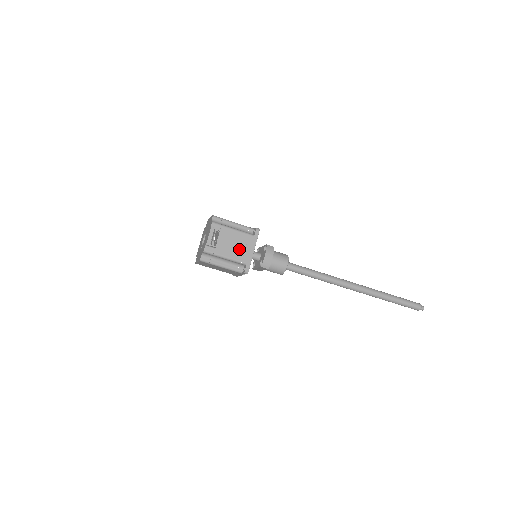
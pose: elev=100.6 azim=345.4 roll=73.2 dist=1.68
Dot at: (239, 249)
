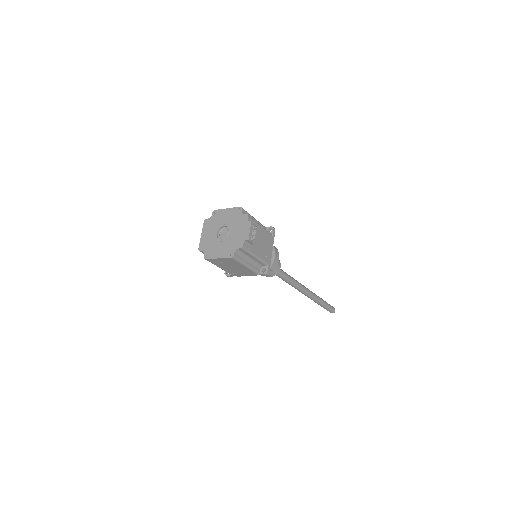
Dot at: (264, 248)
